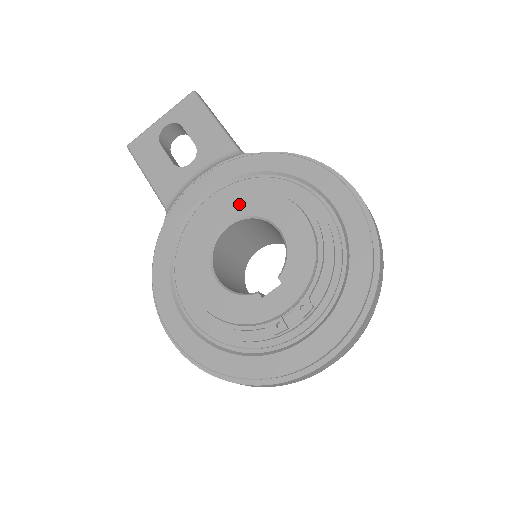
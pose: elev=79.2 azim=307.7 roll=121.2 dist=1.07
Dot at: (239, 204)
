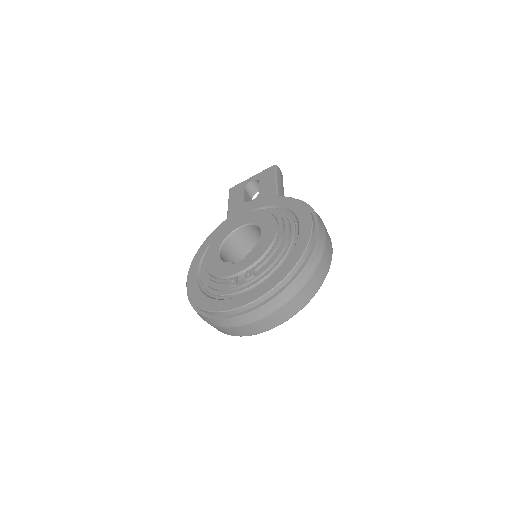
Dot at: (251, 217)
